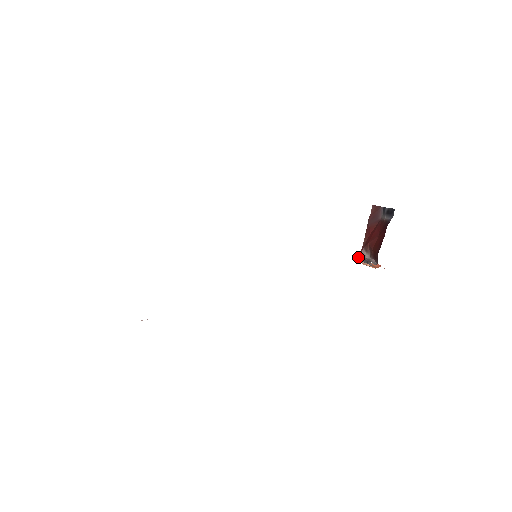
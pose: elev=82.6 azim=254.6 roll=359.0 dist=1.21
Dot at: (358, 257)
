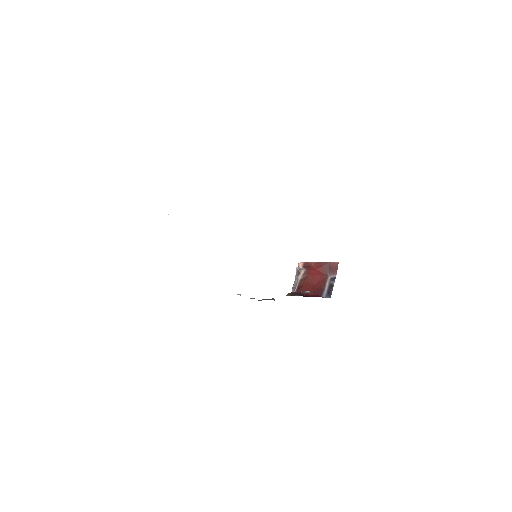
Dot at: (299, 267)
